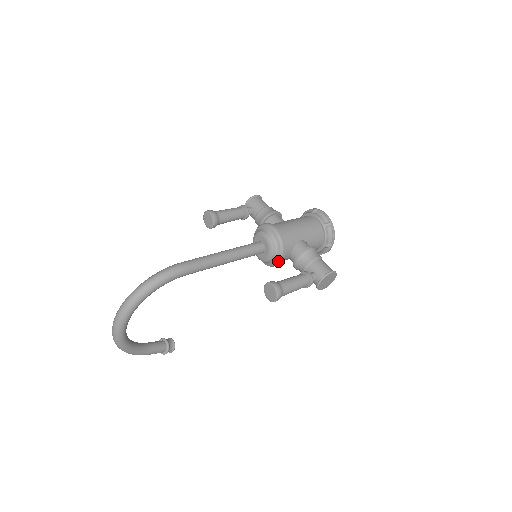
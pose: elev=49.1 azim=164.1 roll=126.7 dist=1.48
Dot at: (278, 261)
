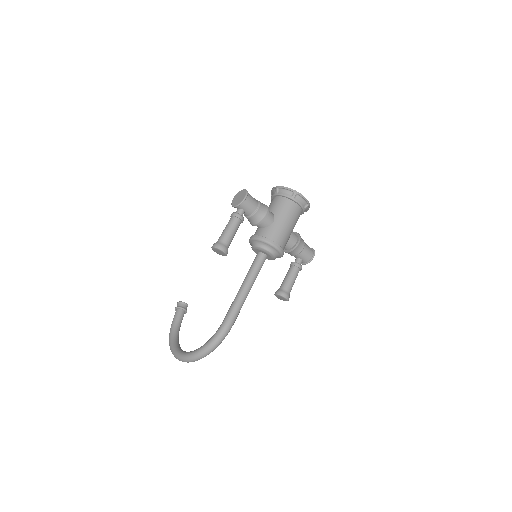
Dot at: occluded
